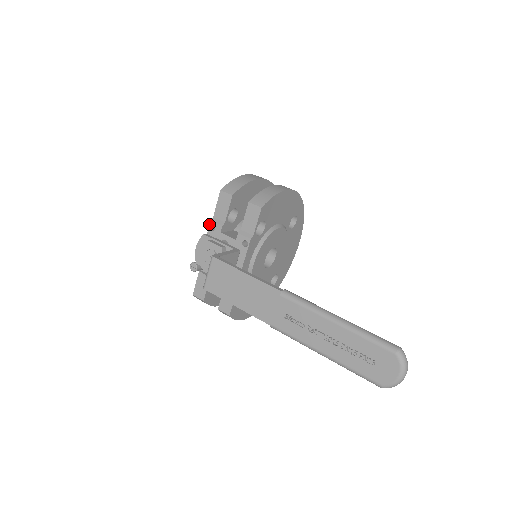
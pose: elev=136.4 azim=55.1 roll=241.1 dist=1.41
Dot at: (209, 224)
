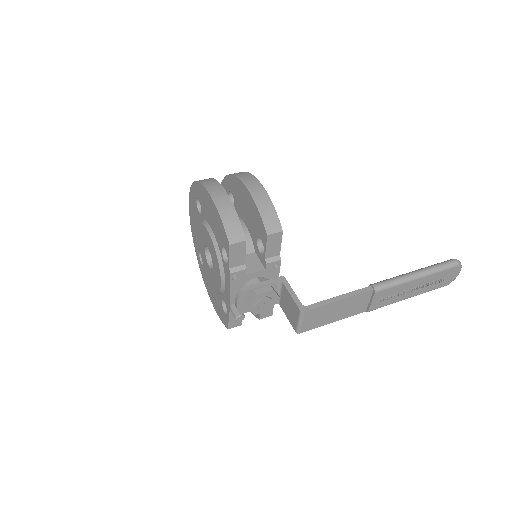
Dot at: (230, 277)
